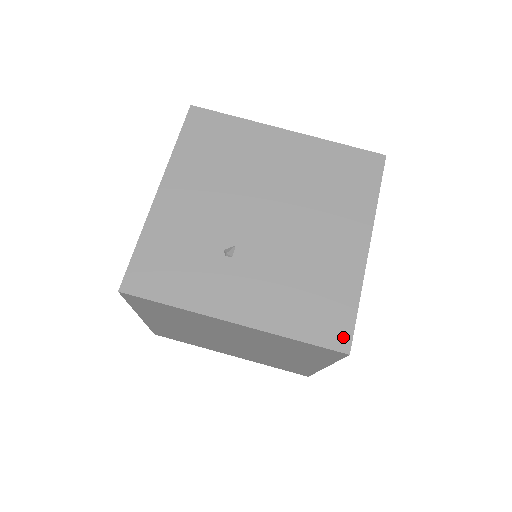
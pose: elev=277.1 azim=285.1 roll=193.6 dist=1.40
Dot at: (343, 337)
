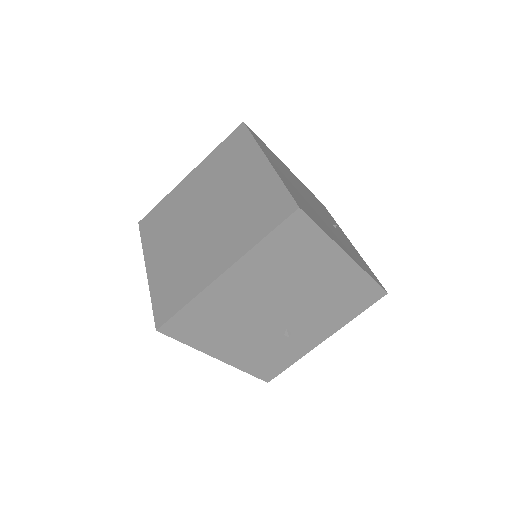
Dot at: (378, 293)
